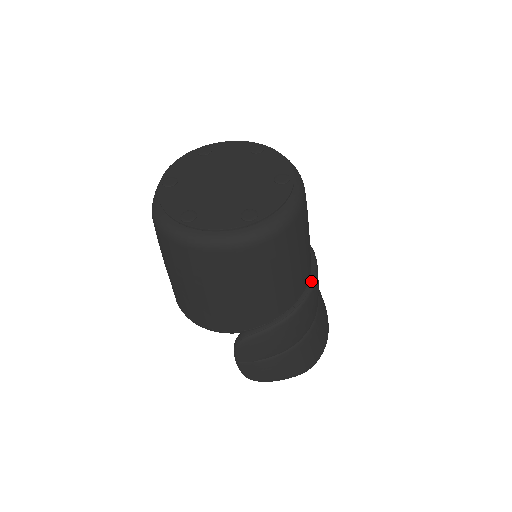
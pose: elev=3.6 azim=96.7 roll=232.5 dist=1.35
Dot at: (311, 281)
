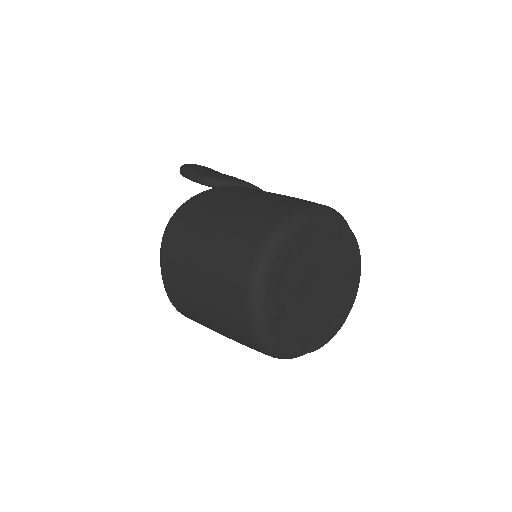
Dot at: occluded
